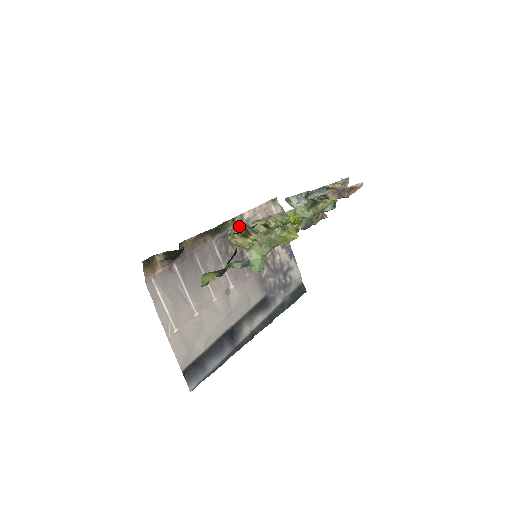
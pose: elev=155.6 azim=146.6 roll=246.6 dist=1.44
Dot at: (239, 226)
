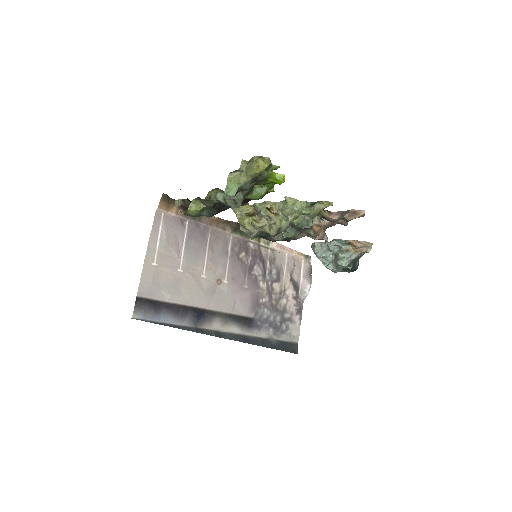
Dot at: (250, 207)
